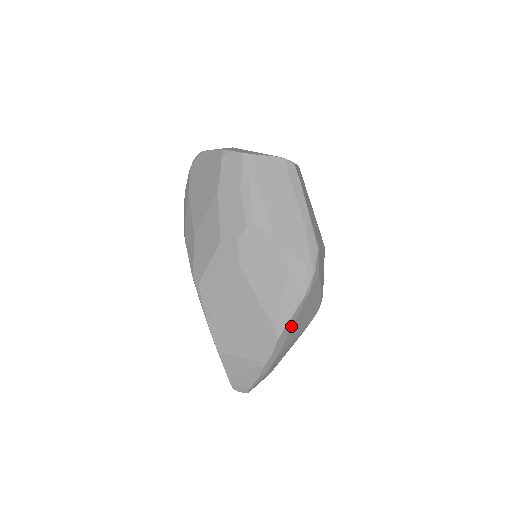
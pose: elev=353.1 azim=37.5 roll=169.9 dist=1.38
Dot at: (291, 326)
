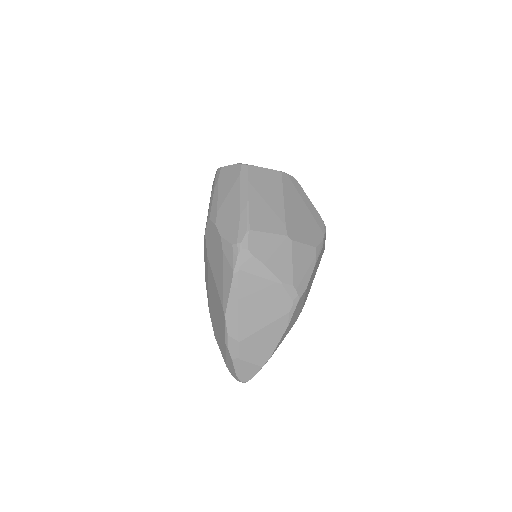
Dot at: (236, 305)
